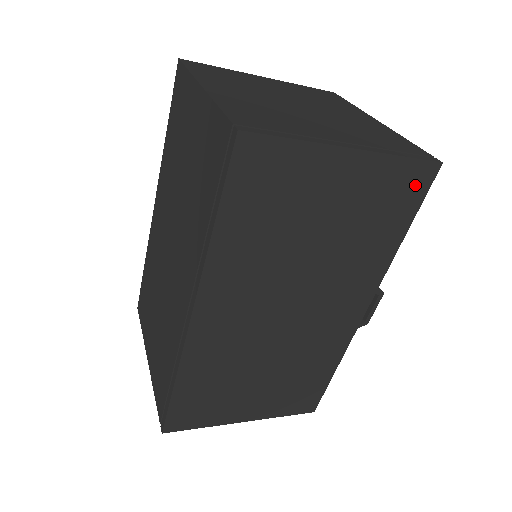
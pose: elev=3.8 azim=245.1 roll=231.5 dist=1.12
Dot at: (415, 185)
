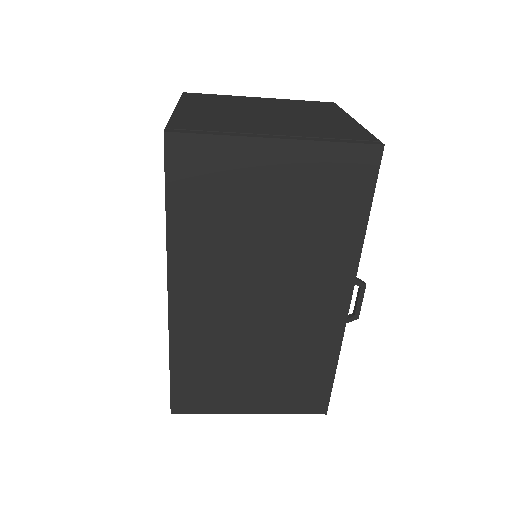
Dot at: (360, 169)
